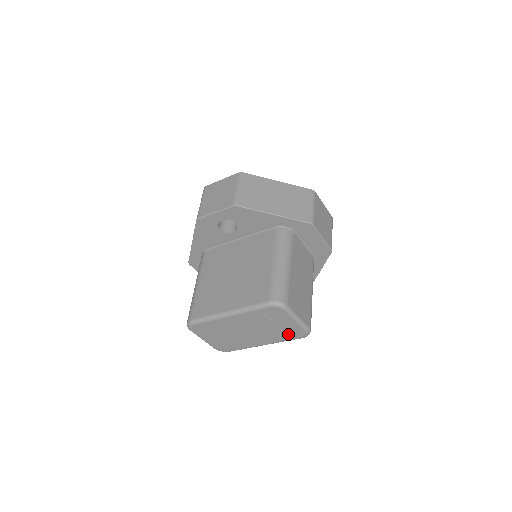
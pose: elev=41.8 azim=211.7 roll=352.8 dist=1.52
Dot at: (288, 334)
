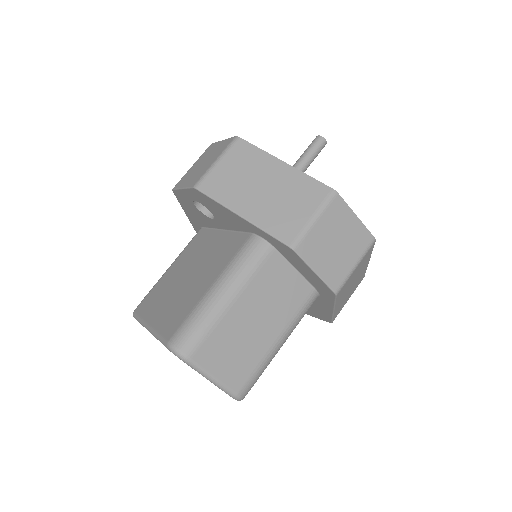
Dot at: occluded
